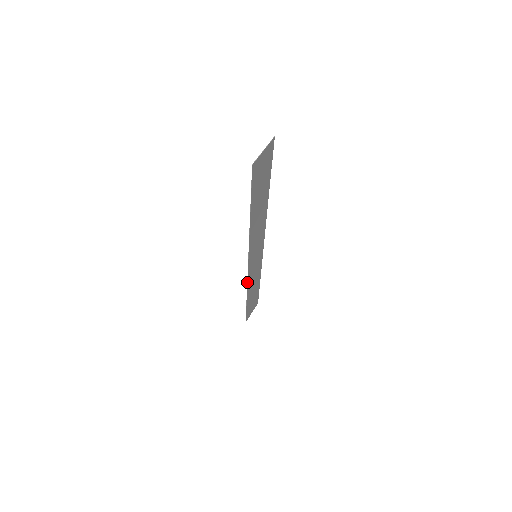
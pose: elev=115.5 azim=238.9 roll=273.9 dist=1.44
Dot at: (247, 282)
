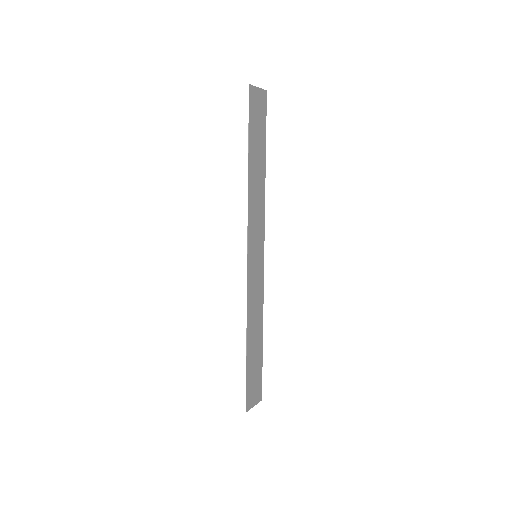
Dot at: (247, 294)
